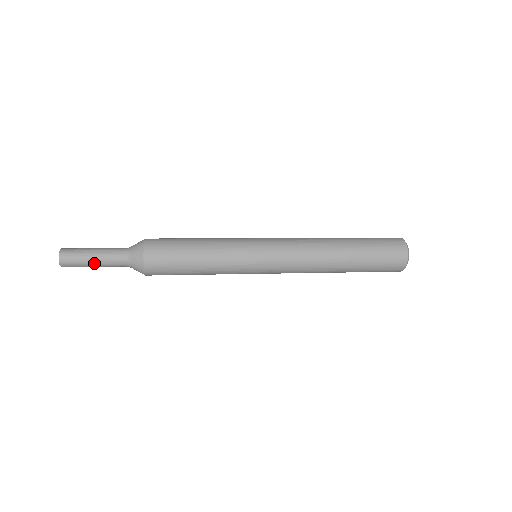
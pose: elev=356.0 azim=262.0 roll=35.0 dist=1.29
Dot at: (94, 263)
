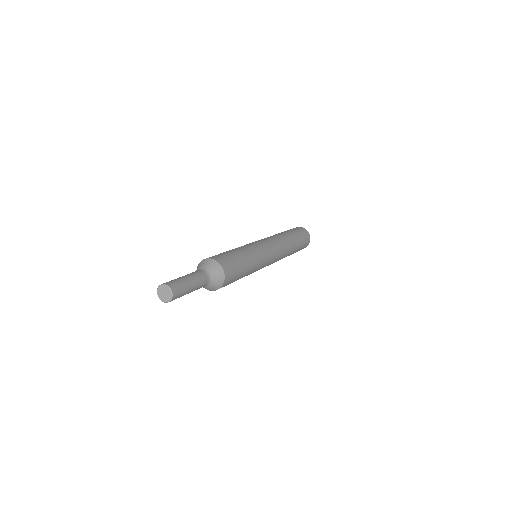
Dot at: (191, 290)
